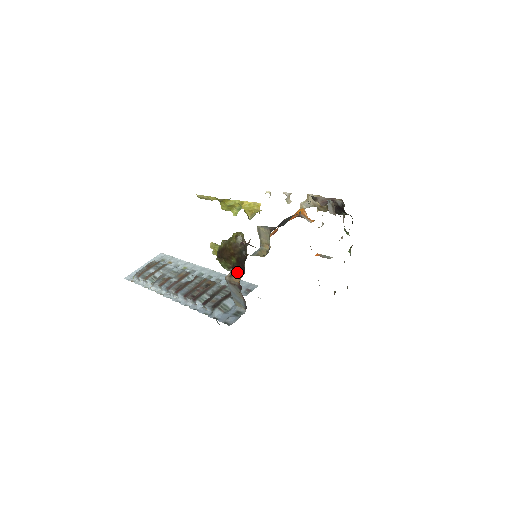
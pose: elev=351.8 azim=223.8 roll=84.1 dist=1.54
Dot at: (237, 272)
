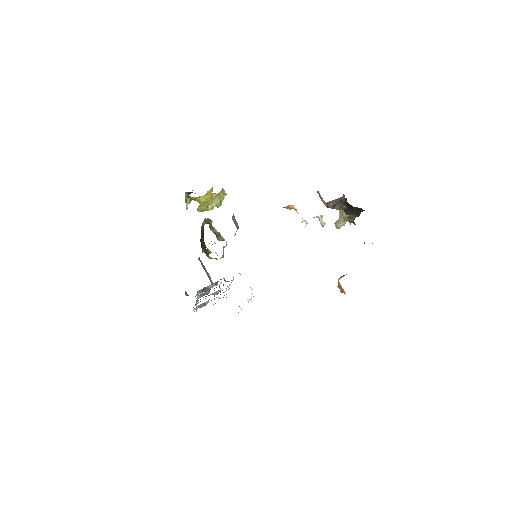
Dot at: occluded
